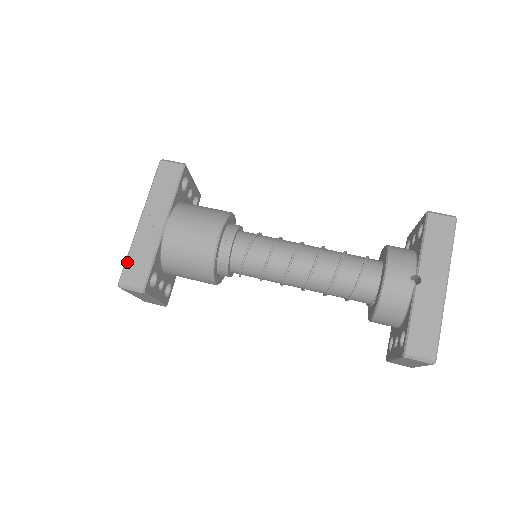
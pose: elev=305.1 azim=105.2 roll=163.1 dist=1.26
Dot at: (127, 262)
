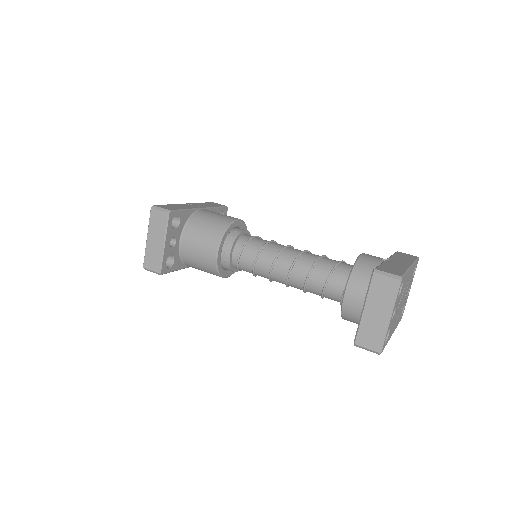
Dot at: (165, 205)
